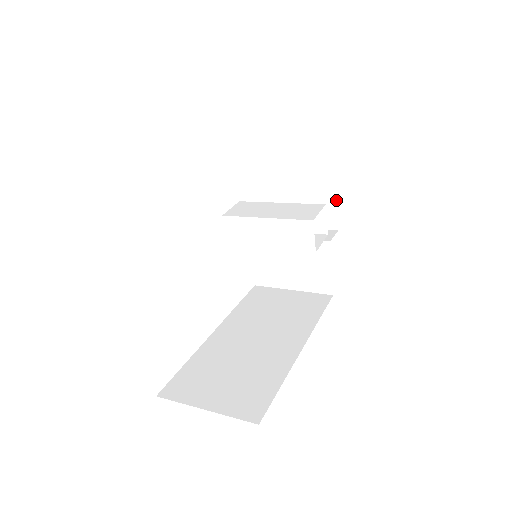
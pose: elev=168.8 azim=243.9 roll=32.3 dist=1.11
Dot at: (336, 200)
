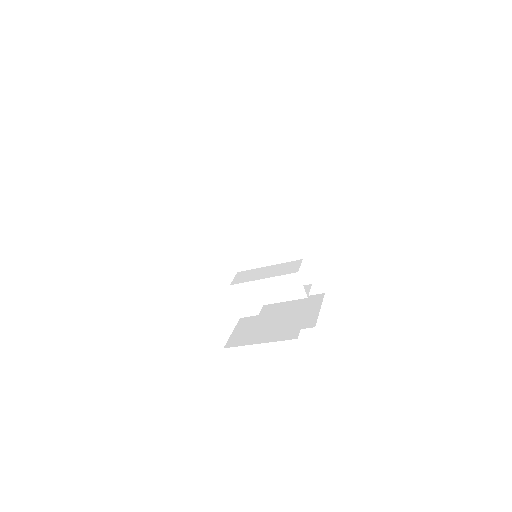
Dot at: occluded
